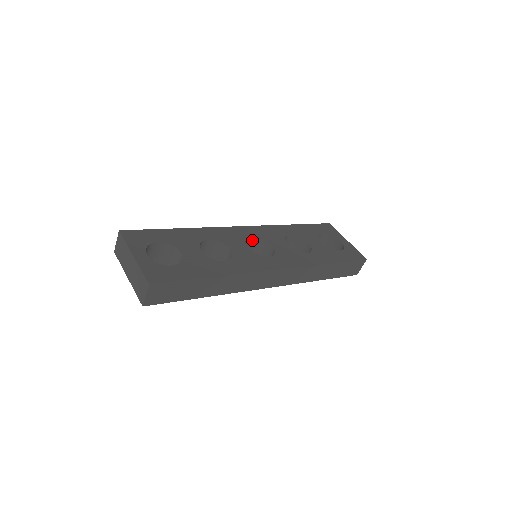
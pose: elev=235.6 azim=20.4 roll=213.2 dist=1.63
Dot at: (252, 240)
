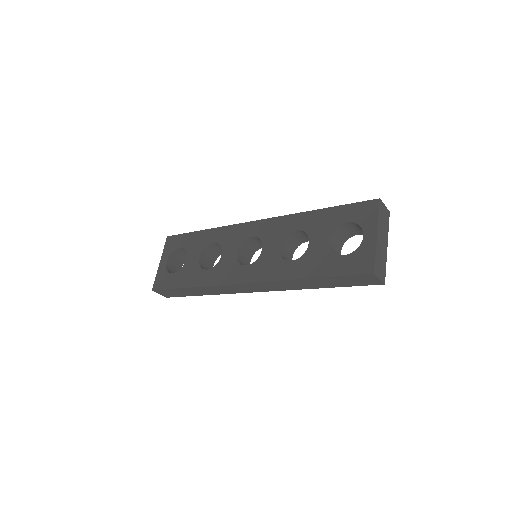
Dot at: (256, 238)
